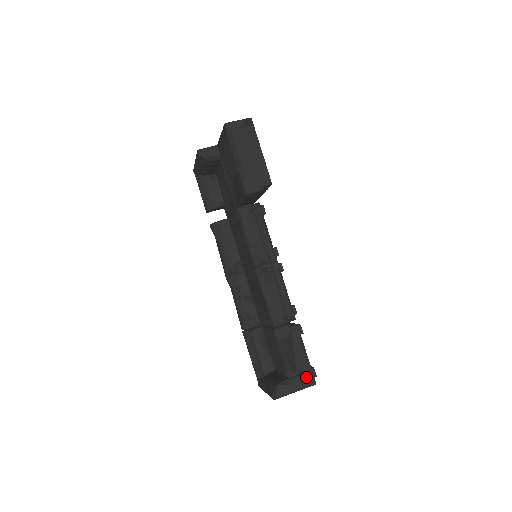
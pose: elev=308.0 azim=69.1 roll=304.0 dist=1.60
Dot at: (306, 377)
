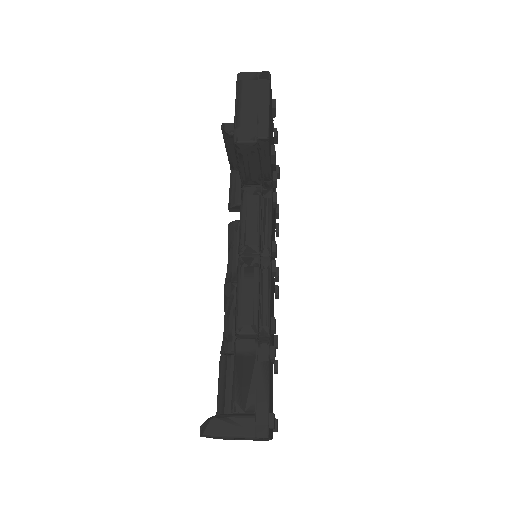
Dot at: (256, 421)
